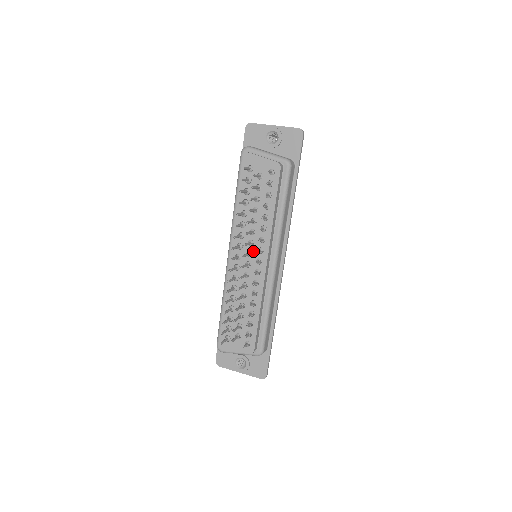
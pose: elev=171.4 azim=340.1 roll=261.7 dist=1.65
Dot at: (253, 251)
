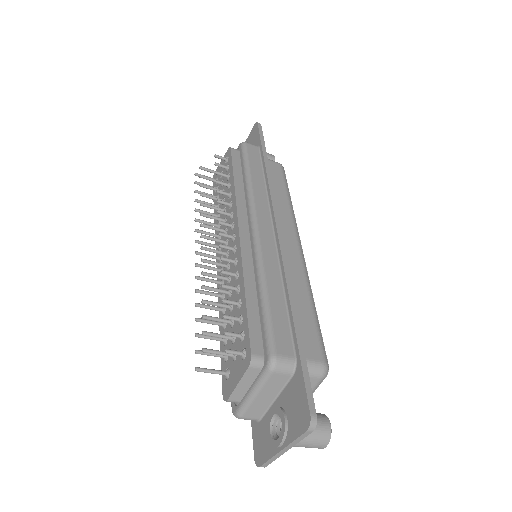
Dot at: occluded
